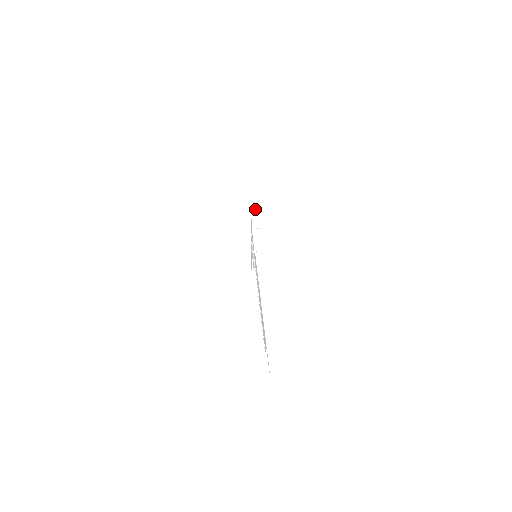
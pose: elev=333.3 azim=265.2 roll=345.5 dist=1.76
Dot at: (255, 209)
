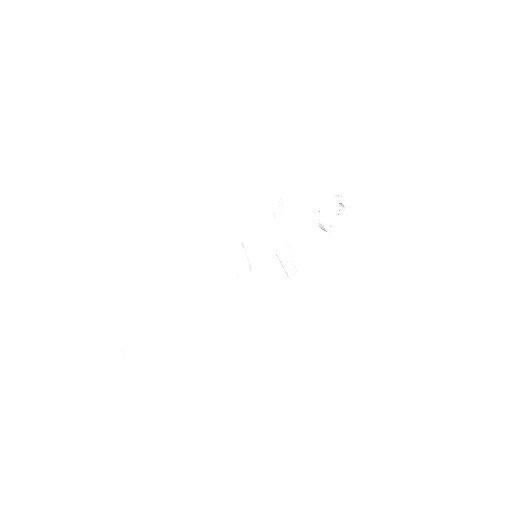
Dot at: (324, 203)
